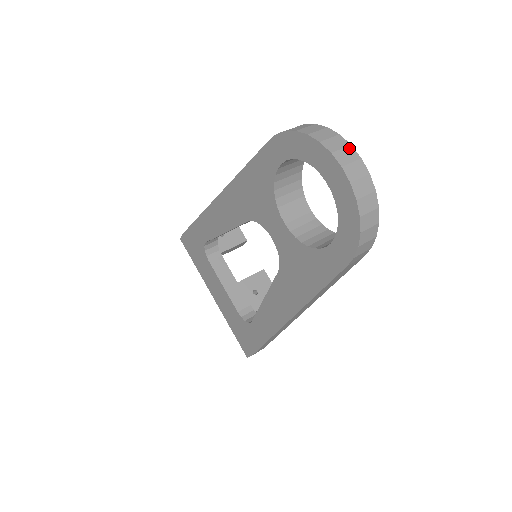
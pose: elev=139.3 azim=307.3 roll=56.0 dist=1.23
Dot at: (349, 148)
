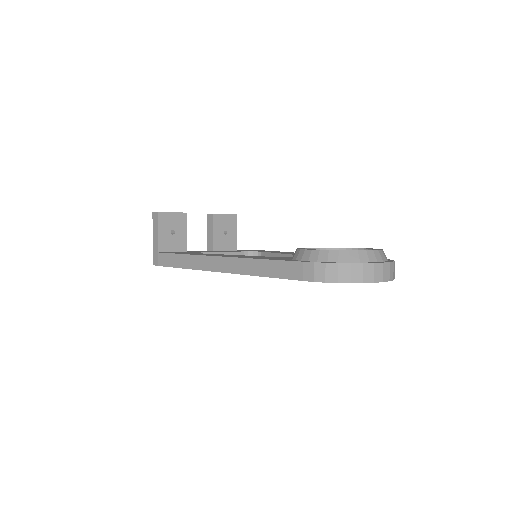
Dot at: (376, 267)
